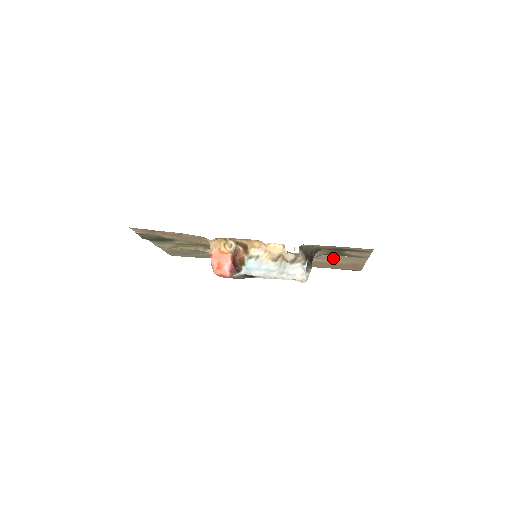
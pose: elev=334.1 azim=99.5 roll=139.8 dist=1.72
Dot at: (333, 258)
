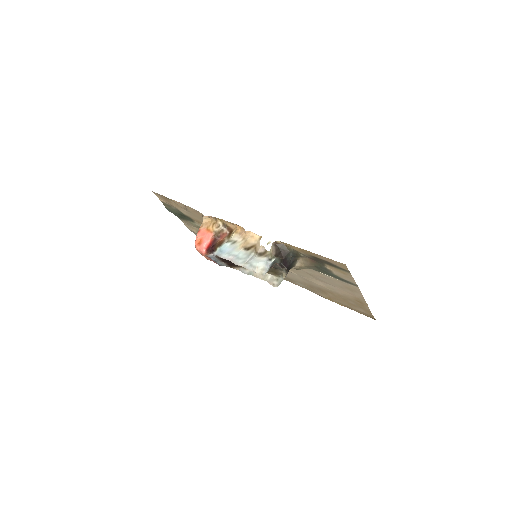
Dot at: (330, 282)
